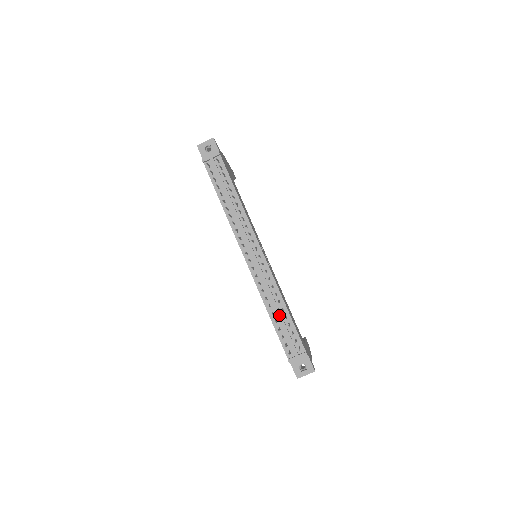
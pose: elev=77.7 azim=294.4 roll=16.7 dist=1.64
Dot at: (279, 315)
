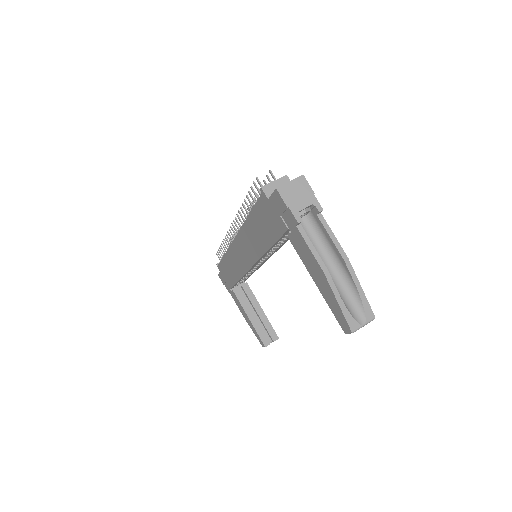
Dot at: occluded
